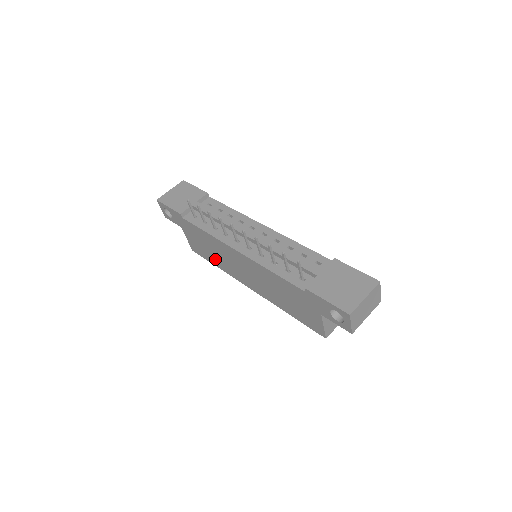
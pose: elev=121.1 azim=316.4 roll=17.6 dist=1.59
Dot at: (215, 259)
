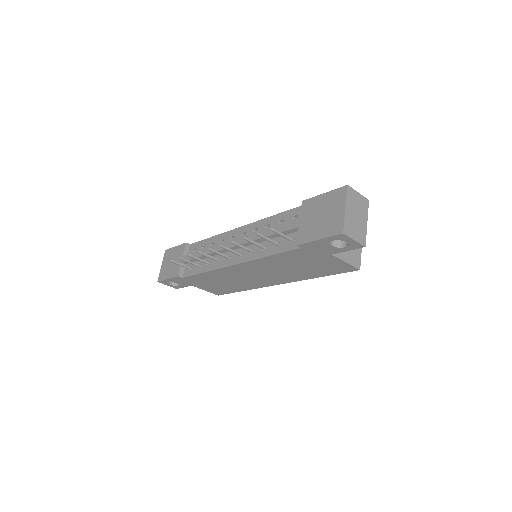
Dot at: (234, 287)
